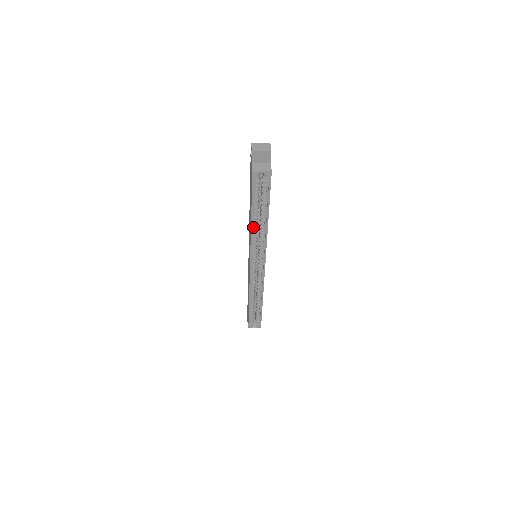
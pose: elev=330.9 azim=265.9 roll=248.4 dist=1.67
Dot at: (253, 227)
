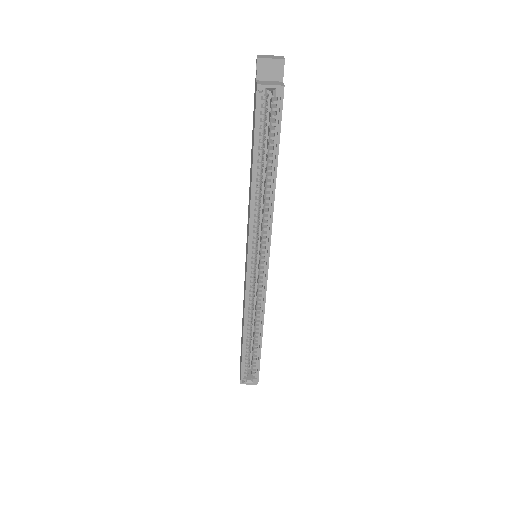
Dot at: (254, 192)
